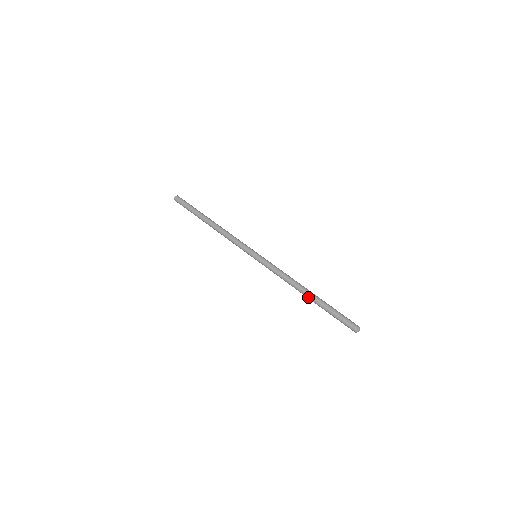
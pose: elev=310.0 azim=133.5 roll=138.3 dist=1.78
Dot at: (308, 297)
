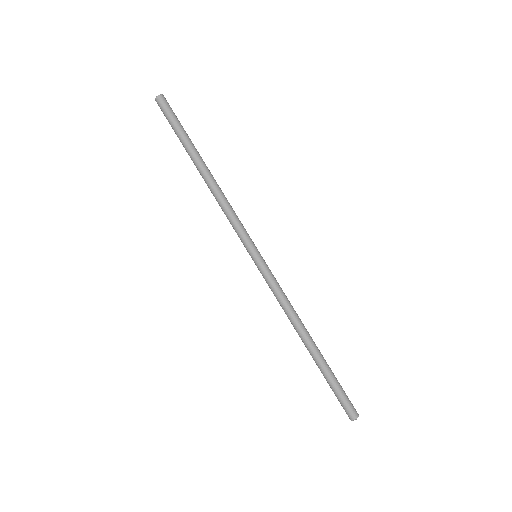
Dot at: (307, 349)
